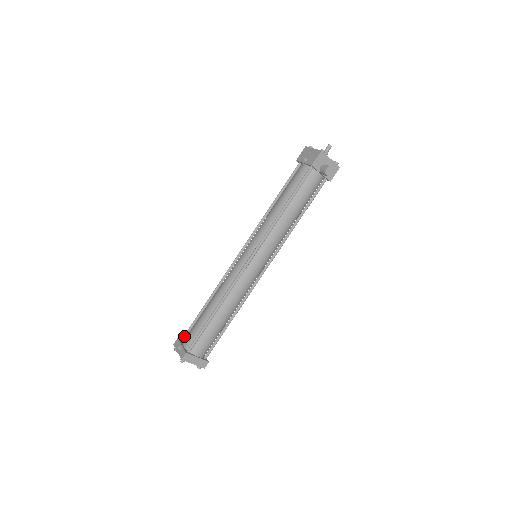
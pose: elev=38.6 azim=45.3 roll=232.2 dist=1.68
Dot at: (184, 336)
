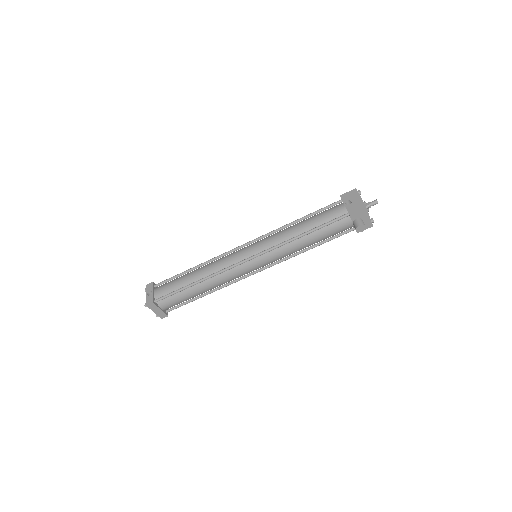
Dot at: (159, 284)
